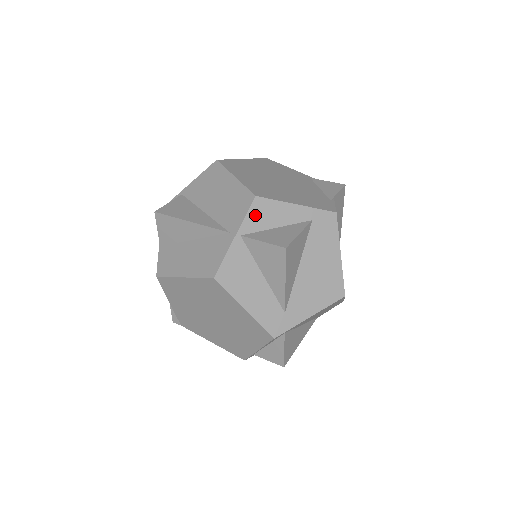
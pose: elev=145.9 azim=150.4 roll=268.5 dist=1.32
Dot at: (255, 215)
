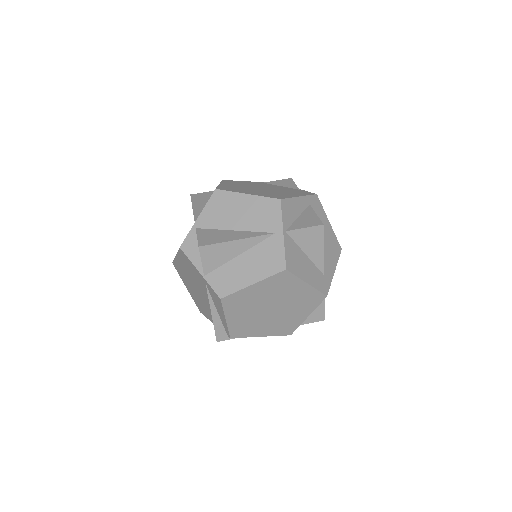
Dot at: (286, 213)
